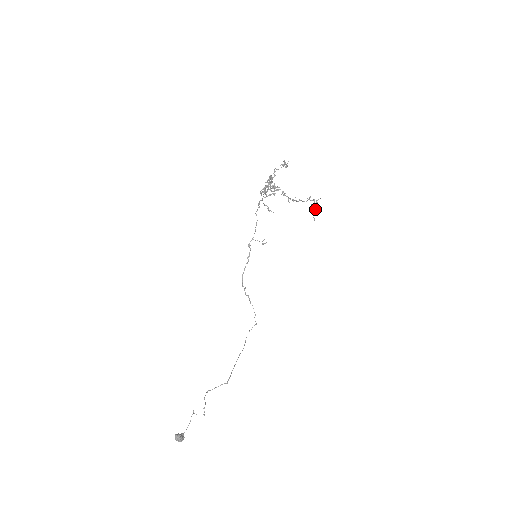
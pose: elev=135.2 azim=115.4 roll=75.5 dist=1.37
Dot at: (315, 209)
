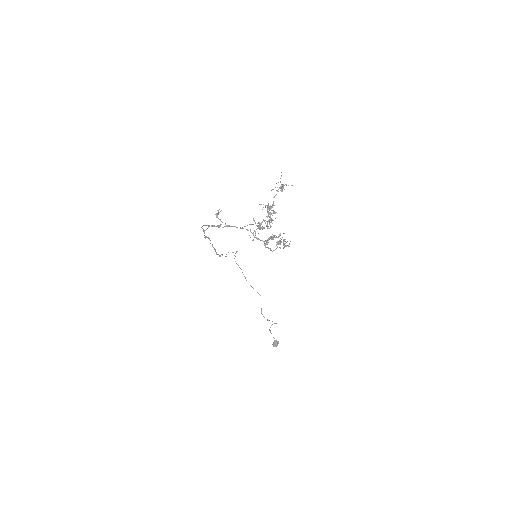
Dot at: occluded
